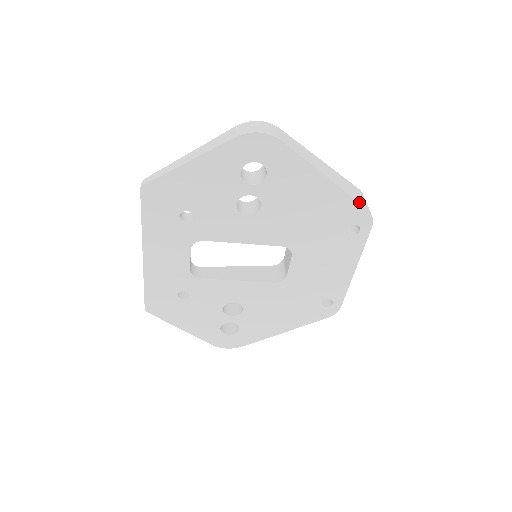
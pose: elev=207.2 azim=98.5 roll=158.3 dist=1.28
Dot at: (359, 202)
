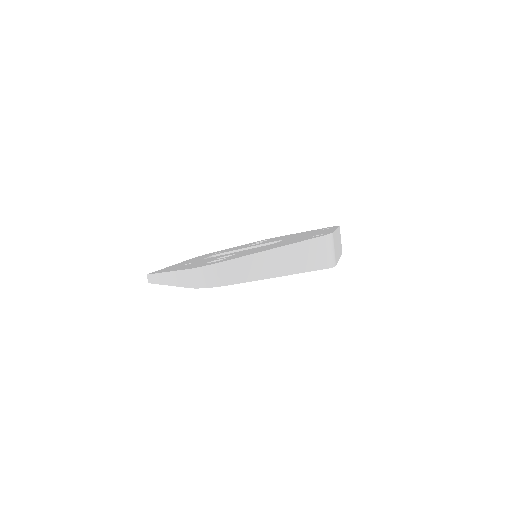
Dot at: (315, 269)
